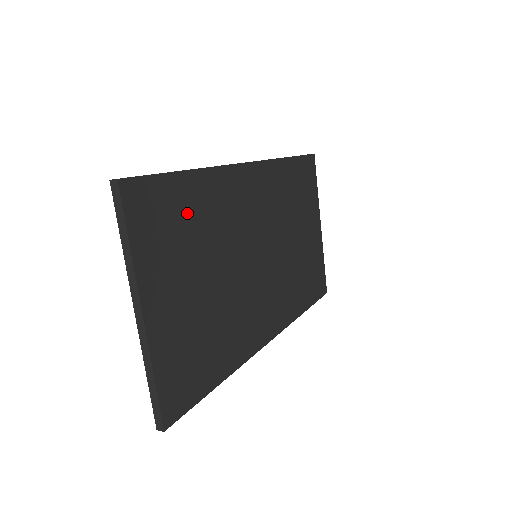
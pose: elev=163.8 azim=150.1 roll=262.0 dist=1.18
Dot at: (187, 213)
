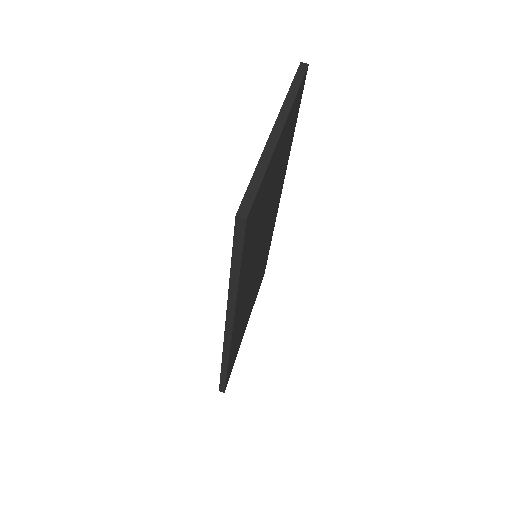
Dot at: (288, 146)
